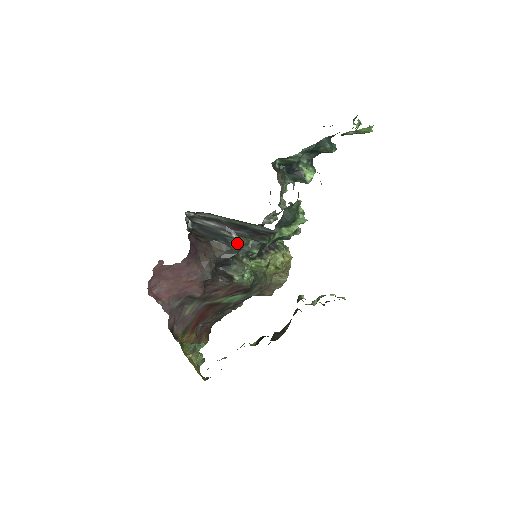
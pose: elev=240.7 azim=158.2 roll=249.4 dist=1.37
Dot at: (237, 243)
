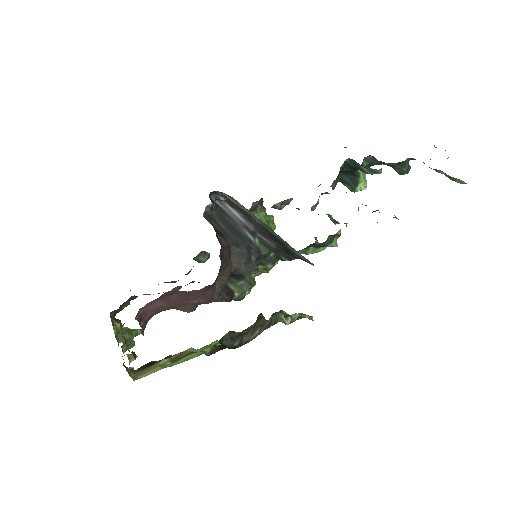
Dot at: (259, 255)
